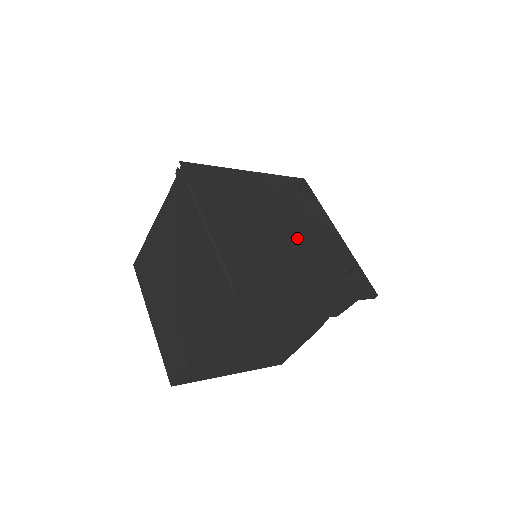
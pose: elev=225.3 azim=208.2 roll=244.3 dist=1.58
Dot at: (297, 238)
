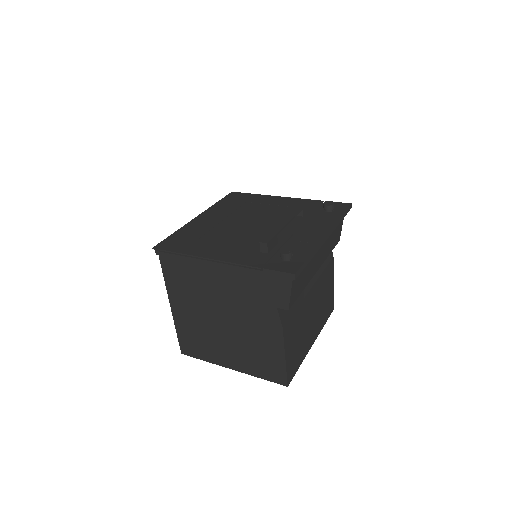
Dot at: (265, 230)
